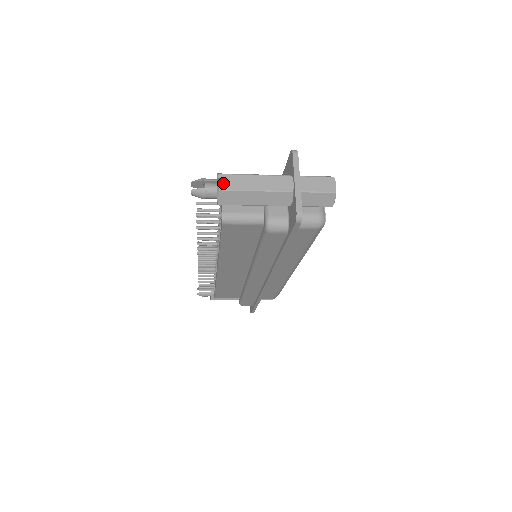
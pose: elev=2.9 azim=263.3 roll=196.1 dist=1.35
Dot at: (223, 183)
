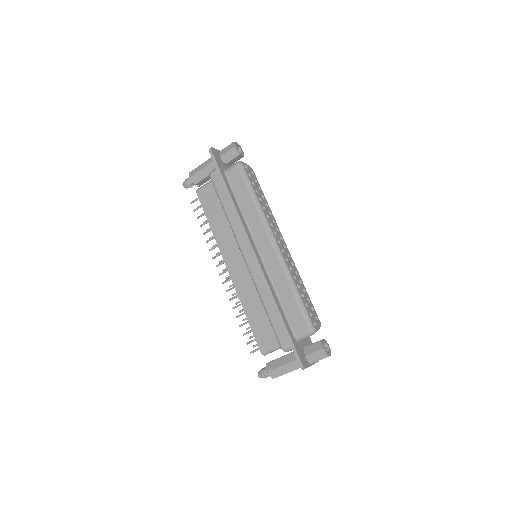
Dot at: occluded
